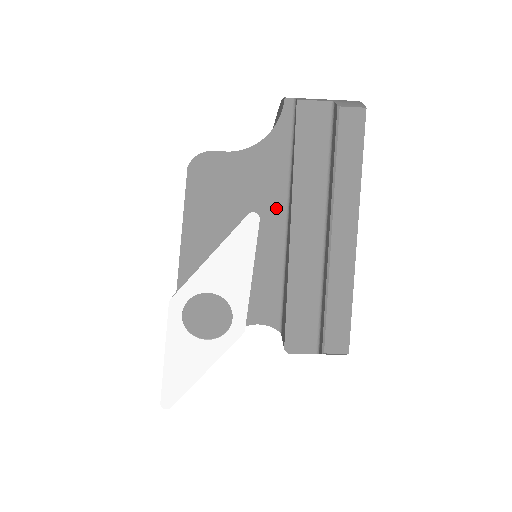
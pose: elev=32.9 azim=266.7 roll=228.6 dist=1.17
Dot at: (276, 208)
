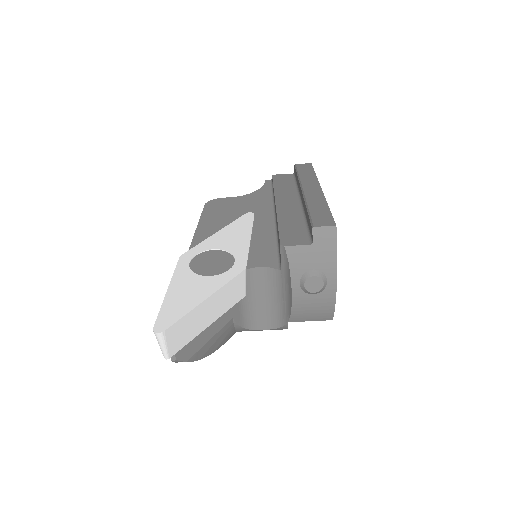
Dot at: (266, 213)
